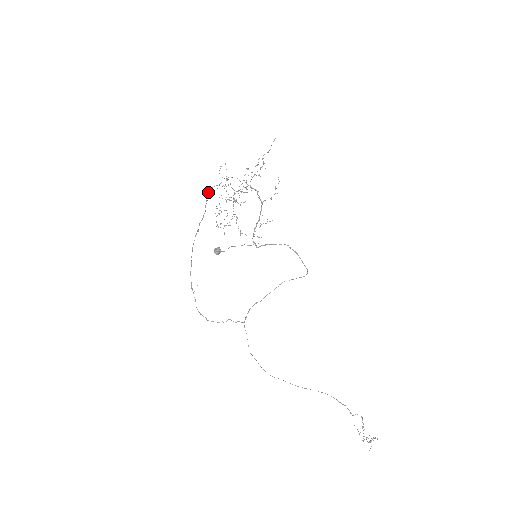
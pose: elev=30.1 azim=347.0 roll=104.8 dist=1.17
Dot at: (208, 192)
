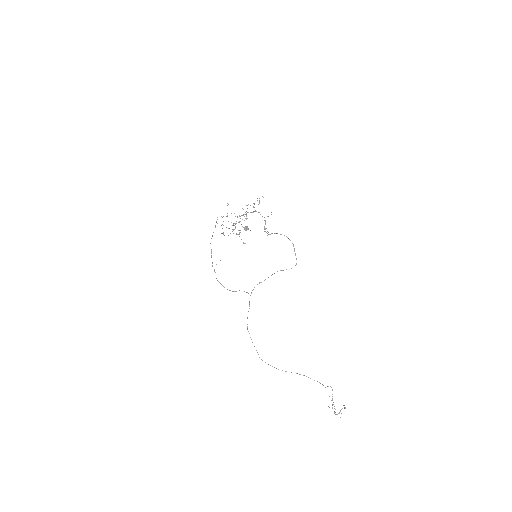
Dot at: (217, 217)
